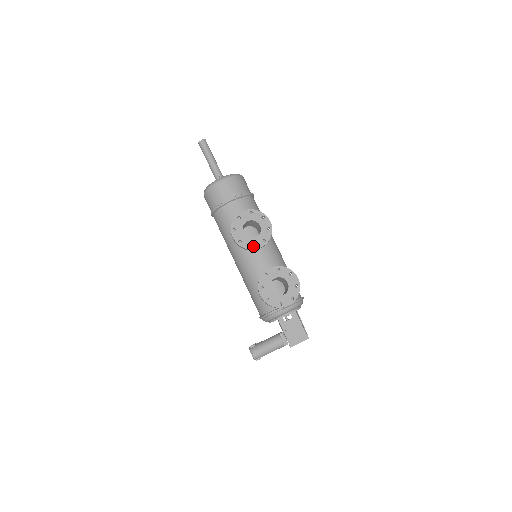
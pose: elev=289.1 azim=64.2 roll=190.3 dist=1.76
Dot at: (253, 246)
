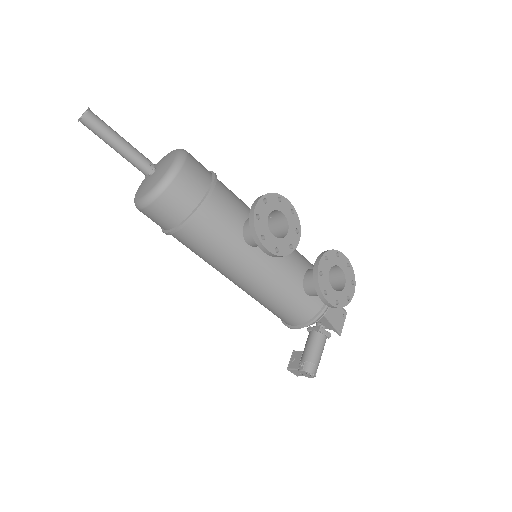
Dot at: occluded
